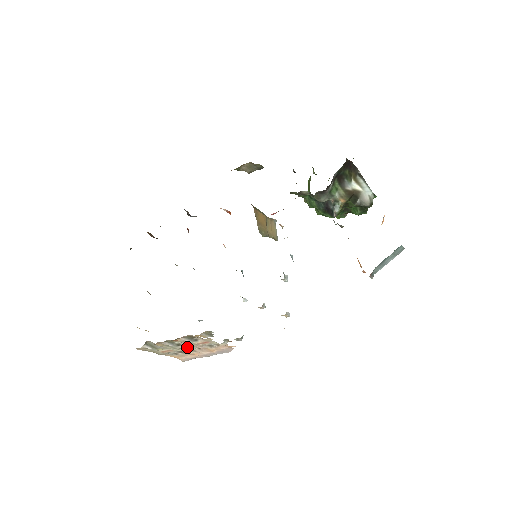
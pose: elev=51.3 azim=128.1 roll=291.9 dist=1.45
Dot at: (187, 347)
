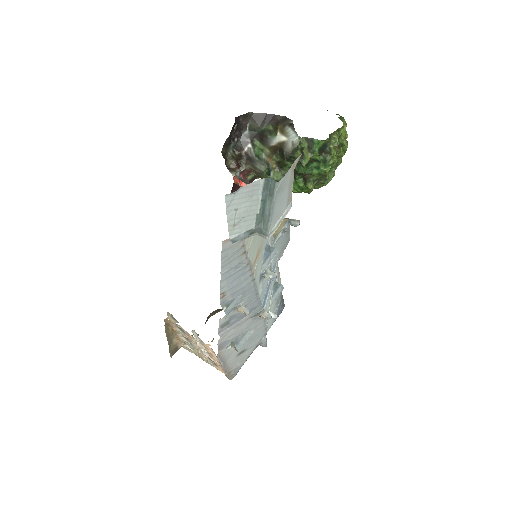
Dot at: (197, 346)
